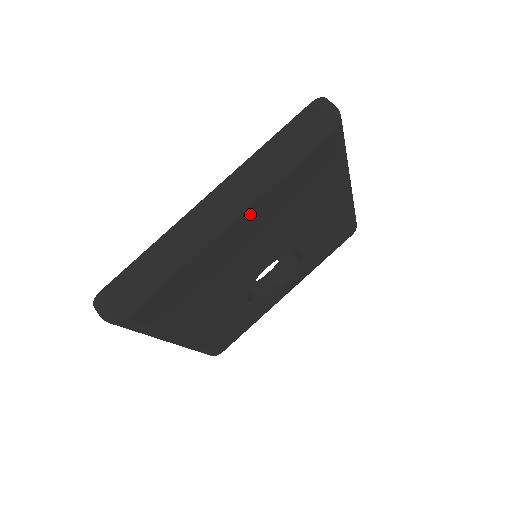
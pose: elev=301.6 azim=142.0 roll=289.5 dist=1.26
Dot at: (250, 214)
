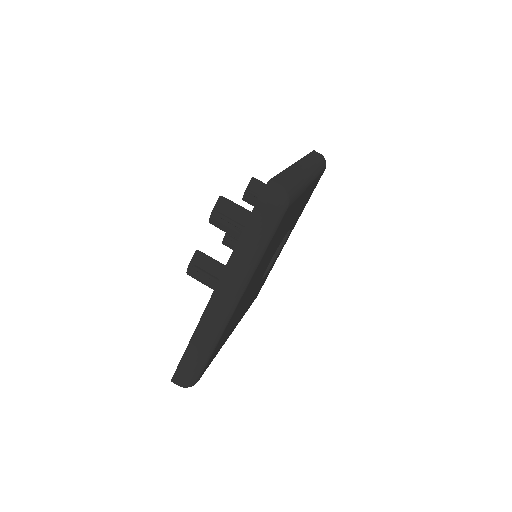
Dot at: (247, 287)
